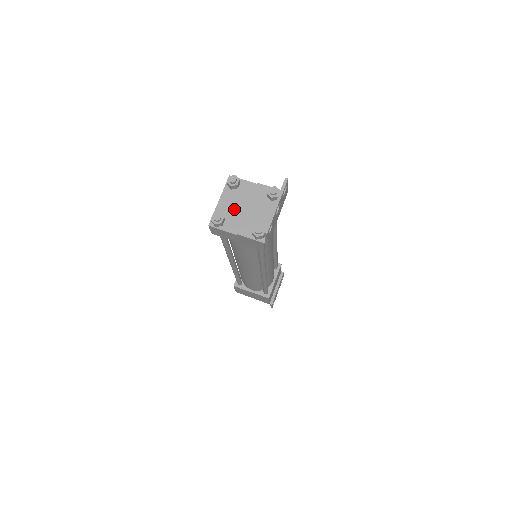
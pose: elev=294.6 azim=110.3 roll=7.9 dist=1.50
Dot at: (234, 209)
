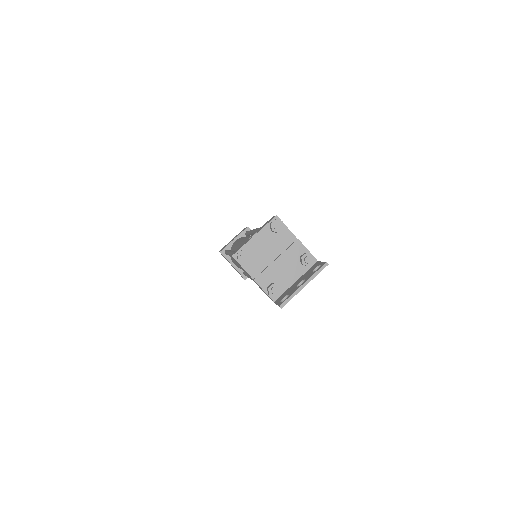
Dot at: (263, 252)
